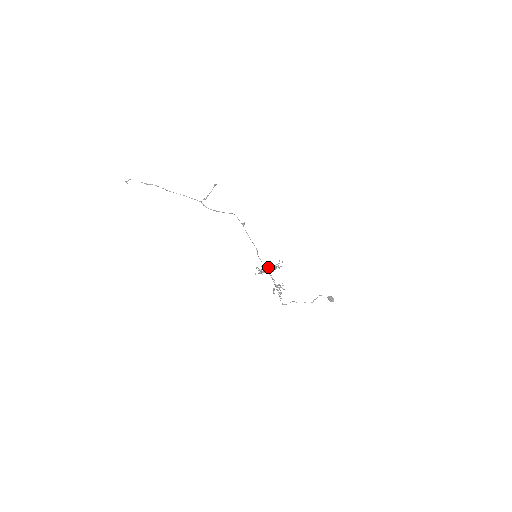
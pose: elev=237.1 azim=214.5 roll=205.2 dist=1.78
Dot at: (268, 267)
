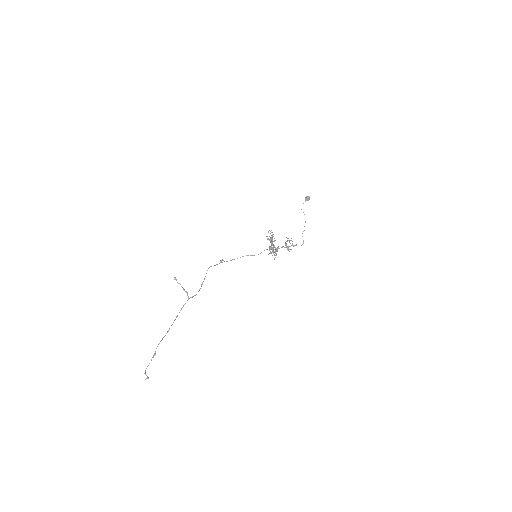
Dot at: (271, 245)
